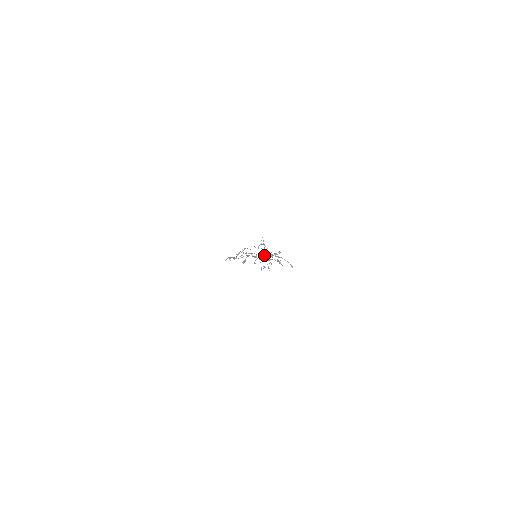
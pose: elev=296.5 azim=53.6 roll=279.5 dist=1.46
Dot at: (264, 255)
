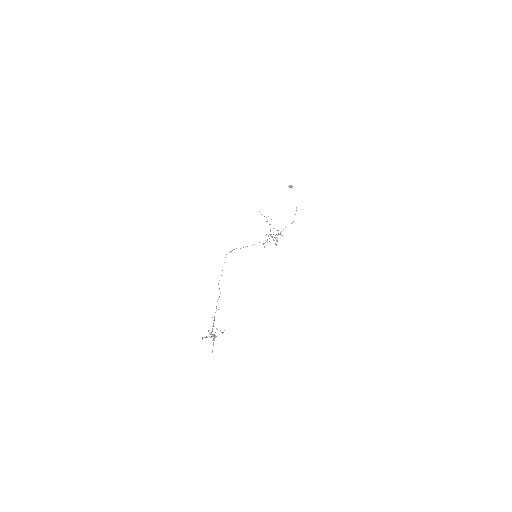
Dot at: occluded
